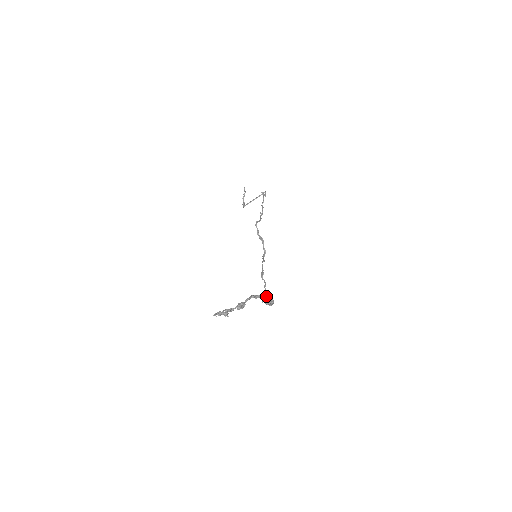
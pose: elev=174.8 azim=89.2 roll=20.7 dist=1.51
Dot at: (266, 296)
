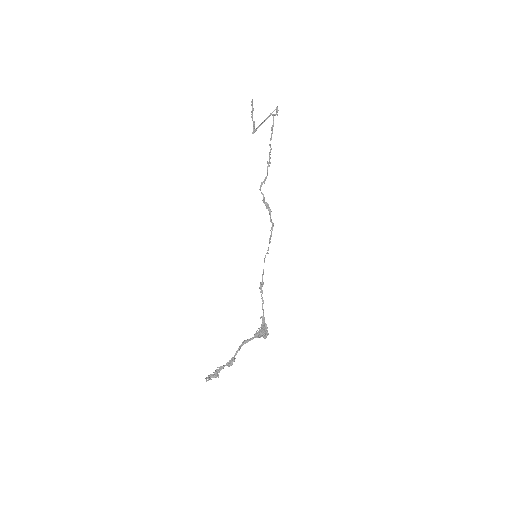
Dot at: (262, 322)
